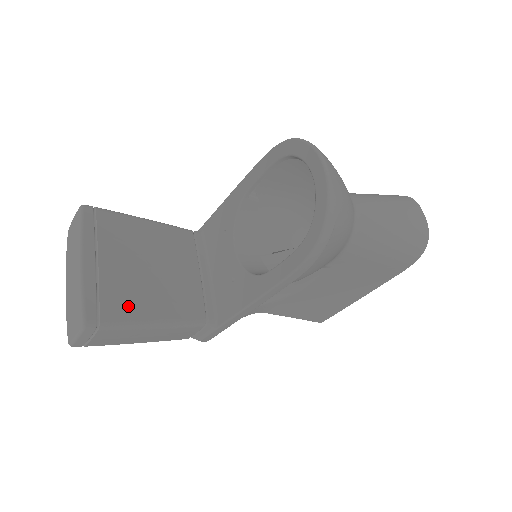
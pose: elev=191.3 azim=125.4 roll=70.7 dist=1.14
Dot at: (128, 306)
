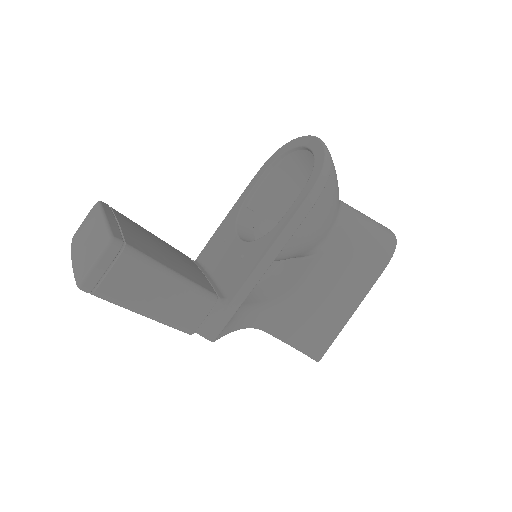
Dot at: (148, 251)
